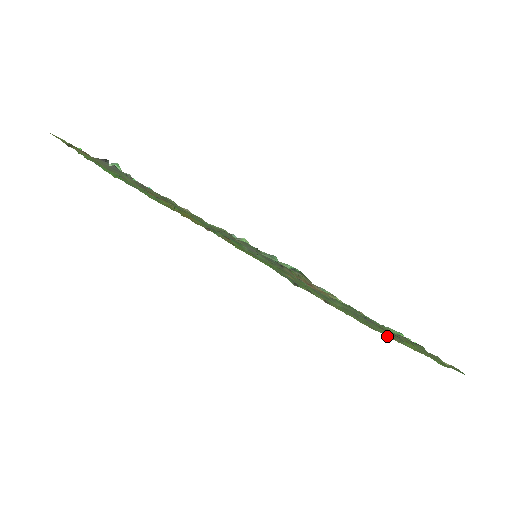
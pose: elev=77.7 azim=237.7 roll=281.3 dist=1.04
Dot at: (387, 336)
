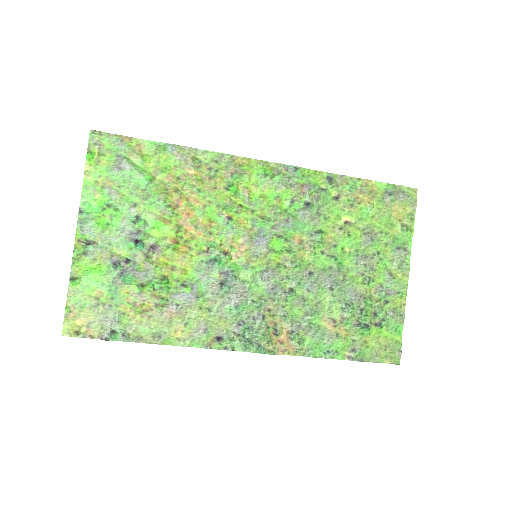
Dot at: (406, 244)
